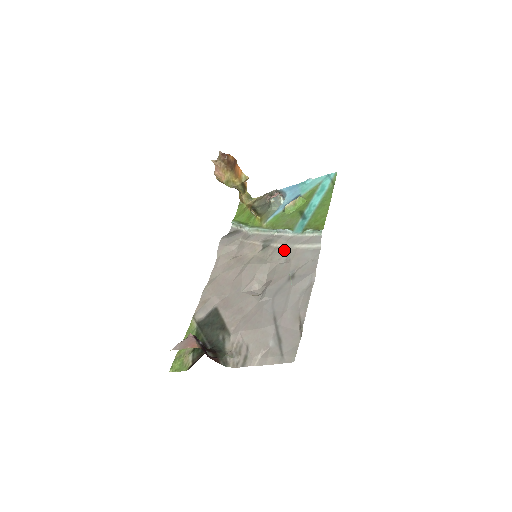
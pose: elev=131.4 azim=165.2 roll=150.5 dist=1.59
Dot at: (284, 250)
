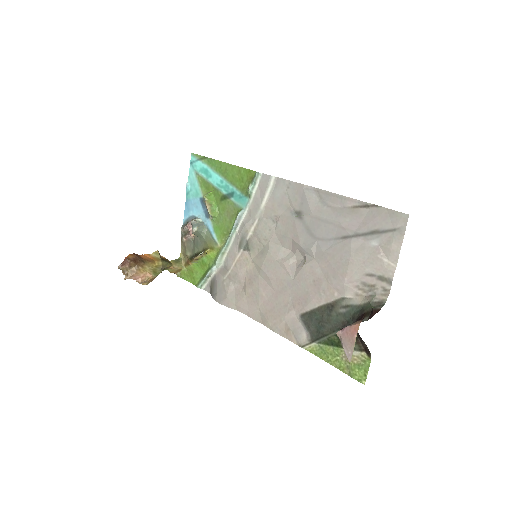
Dot at: (261, 222)
